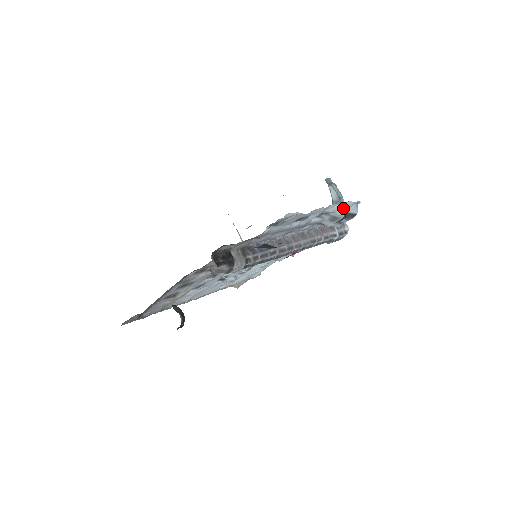
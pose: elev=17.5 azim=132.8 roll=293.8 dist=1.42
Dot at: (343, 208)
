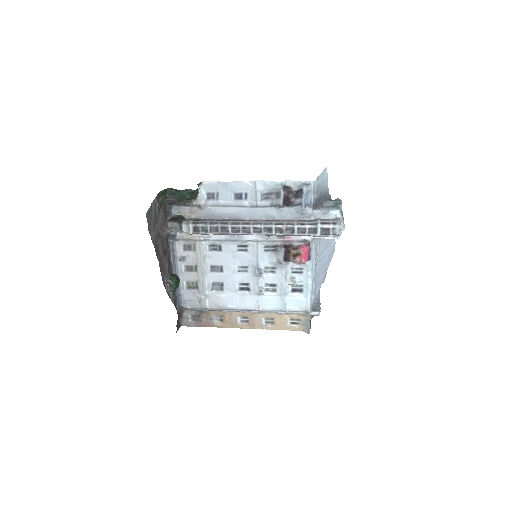
Dot at: (287, 187)
